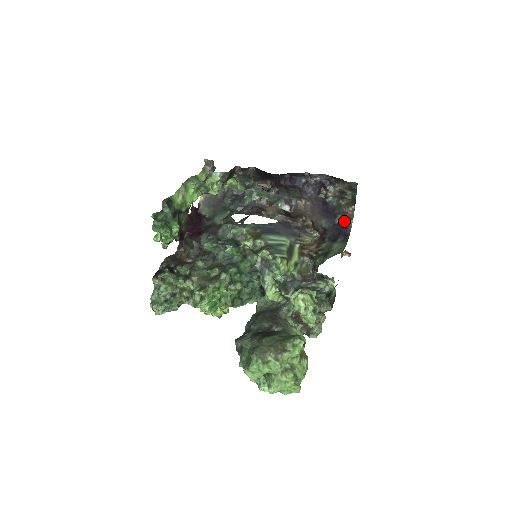
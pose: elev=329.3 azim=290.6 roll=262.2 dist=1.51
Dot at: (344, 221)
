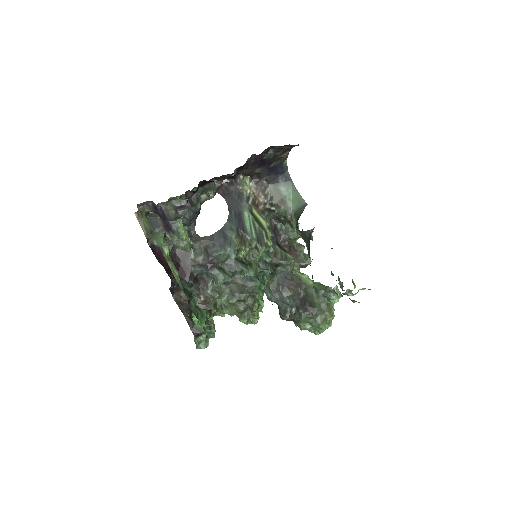
Dot at: (278, 163)
